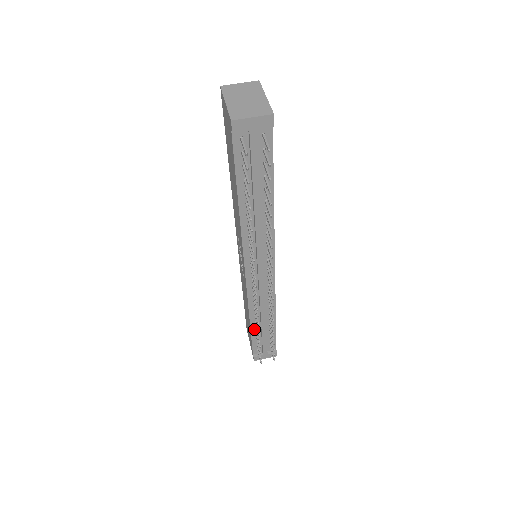
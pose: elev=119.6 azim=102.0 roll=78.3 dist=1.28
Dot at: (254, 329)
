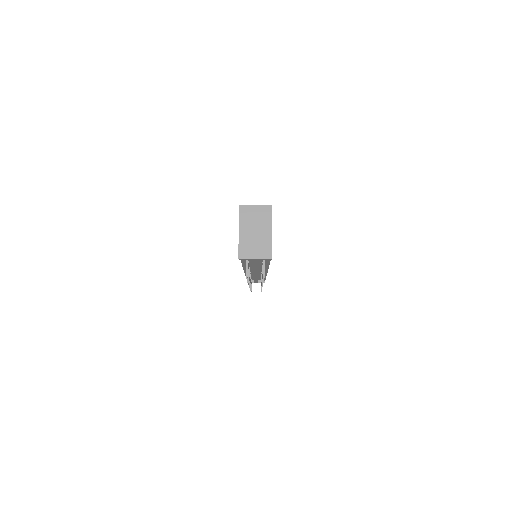
Dot at: occluded
